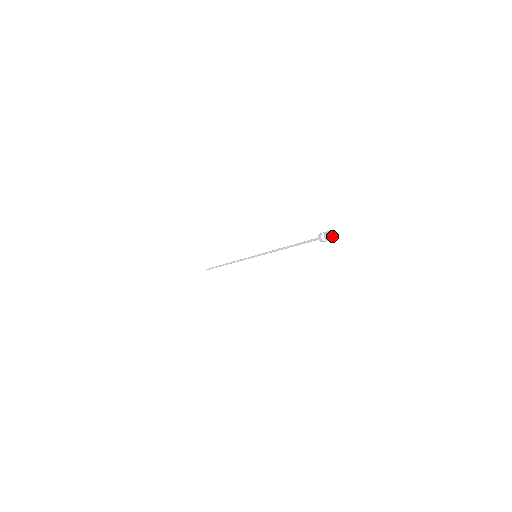
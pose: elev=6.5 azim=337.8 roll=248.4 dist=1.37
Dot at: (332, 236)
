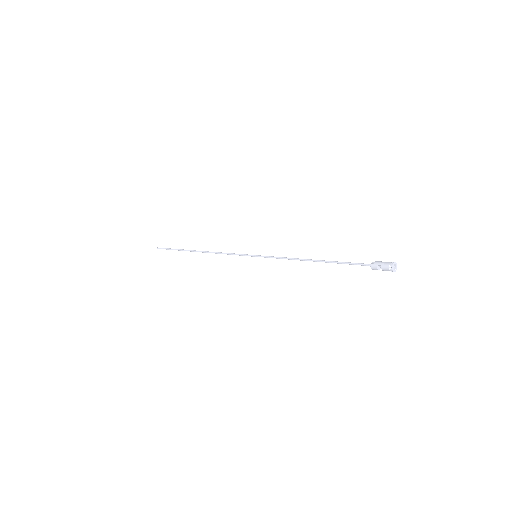
Dot at: (394, 271)
